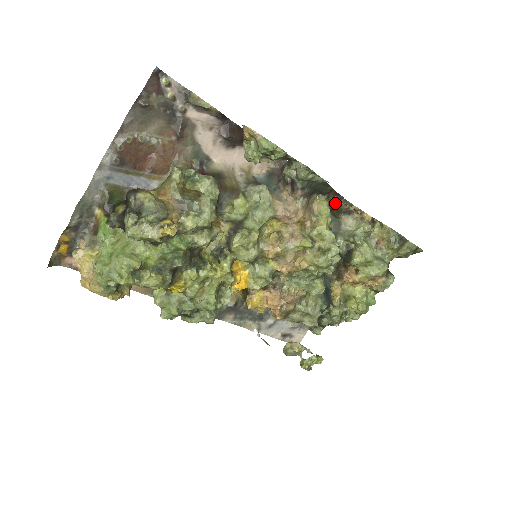
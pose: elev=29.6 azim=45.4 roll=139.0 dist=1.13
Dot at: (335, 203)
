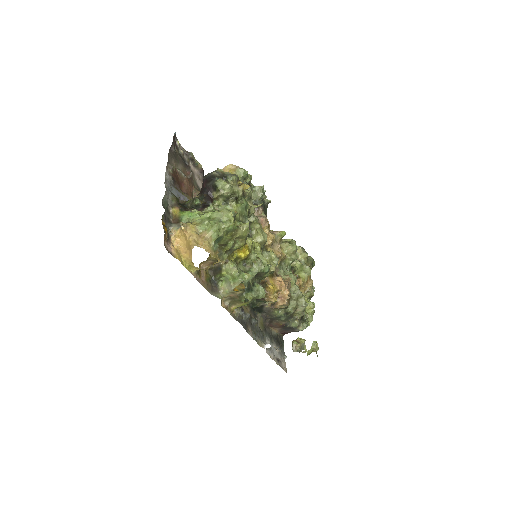
Dot at: occluded
